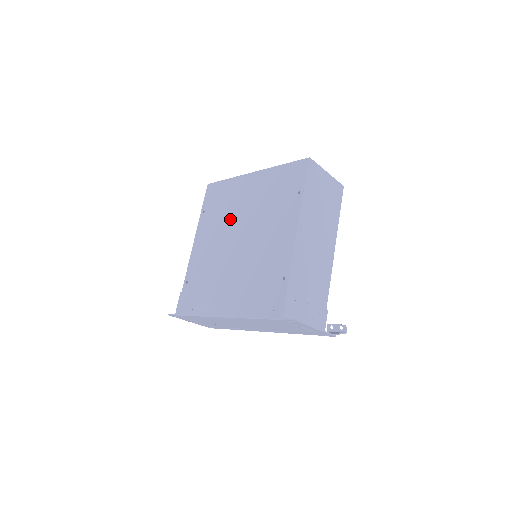
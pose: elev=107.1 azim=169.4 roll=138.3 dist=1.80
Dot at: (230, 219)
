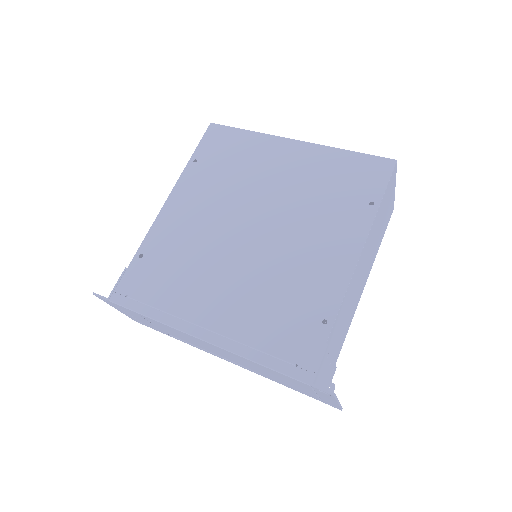
Dot at: (242, 191)
